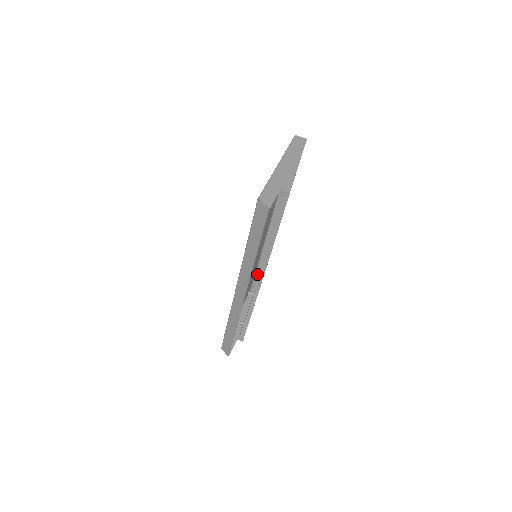
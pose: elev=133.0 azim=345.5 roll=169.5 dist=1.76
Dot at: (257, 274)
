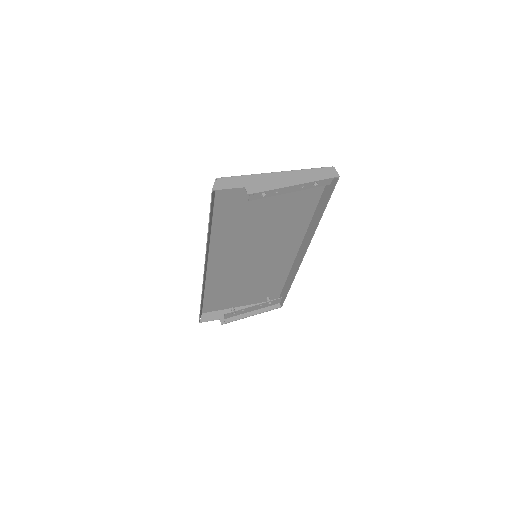
Dot at: (284, 289)
